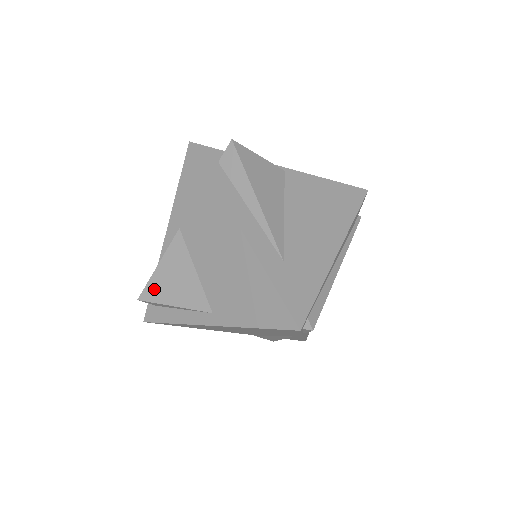
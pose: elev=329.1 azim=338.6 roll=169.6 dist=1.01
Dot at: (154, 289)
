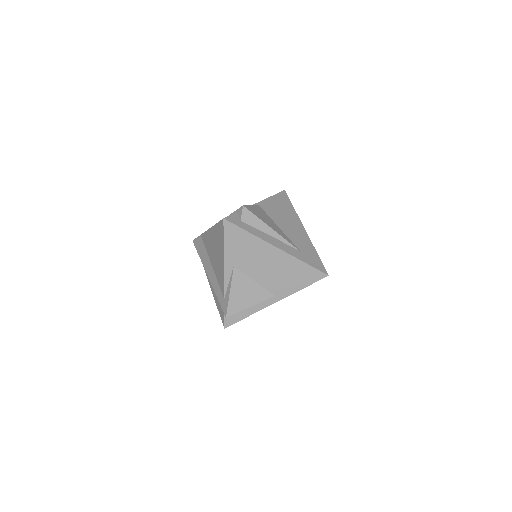
Dot at: (234, 306)
